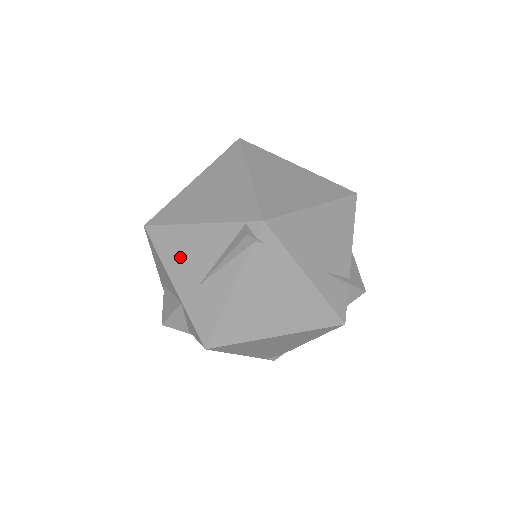
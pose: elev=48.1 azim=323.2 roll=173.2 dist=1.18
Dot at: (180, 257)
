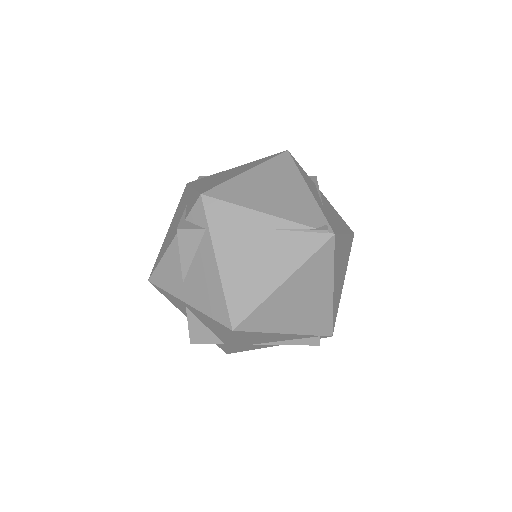
Dot at: (251, 339)
